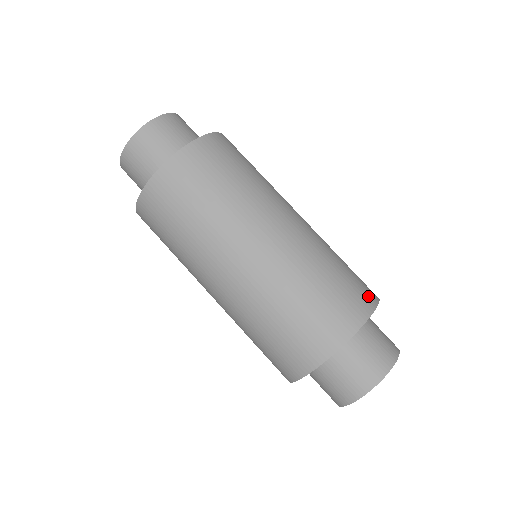
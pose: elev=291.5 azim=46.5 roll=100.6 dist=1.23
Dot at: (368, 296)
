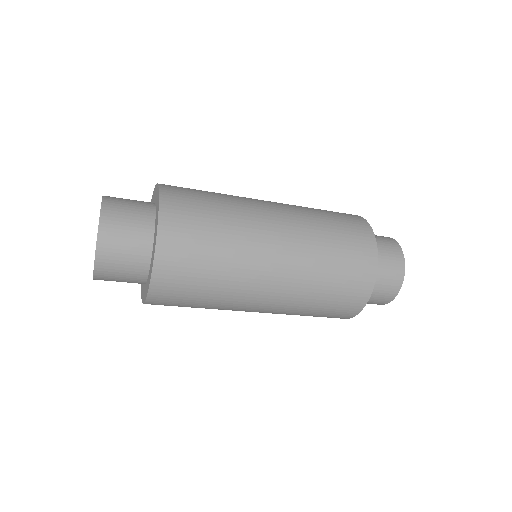
Dot at: occluded
